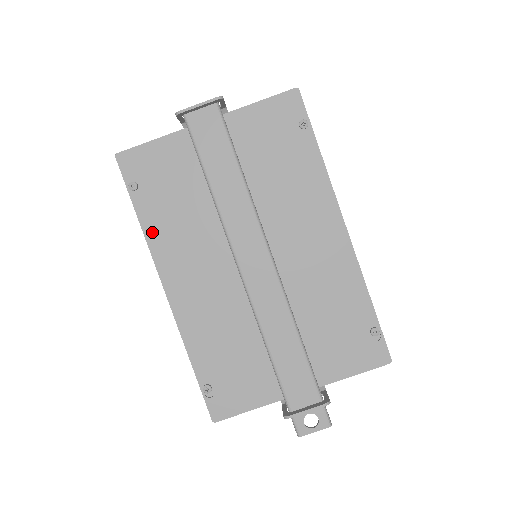
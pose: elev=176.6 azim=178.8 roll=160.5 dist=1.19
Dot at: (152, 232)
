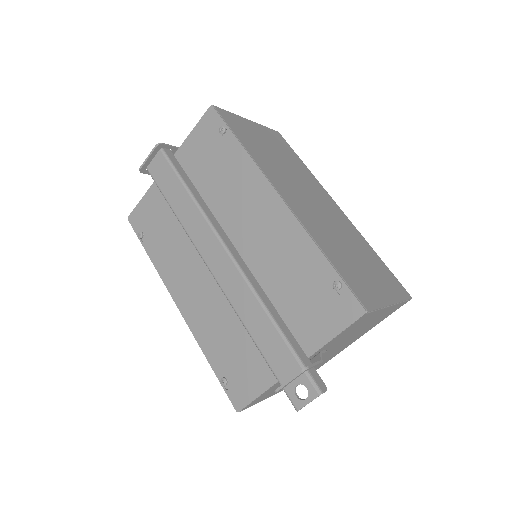
Dot at: (159, 264)
